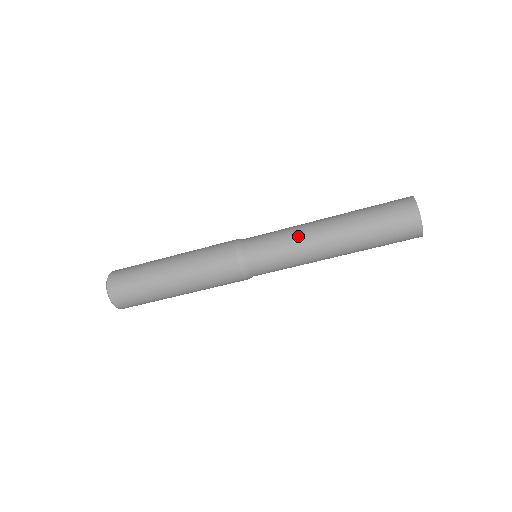
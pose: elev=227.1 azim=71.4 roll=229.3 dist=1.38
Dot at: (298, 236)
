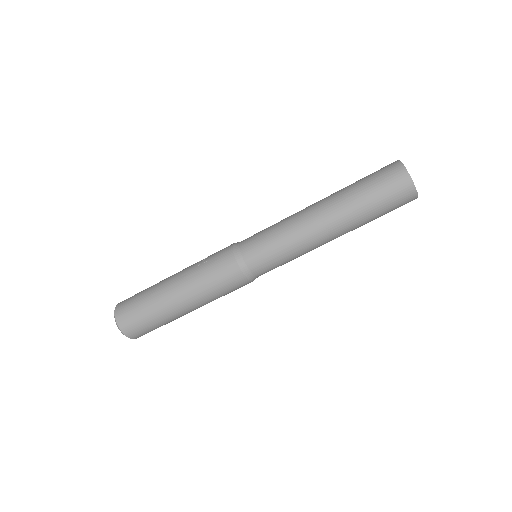
Dot at: (297, 234)
